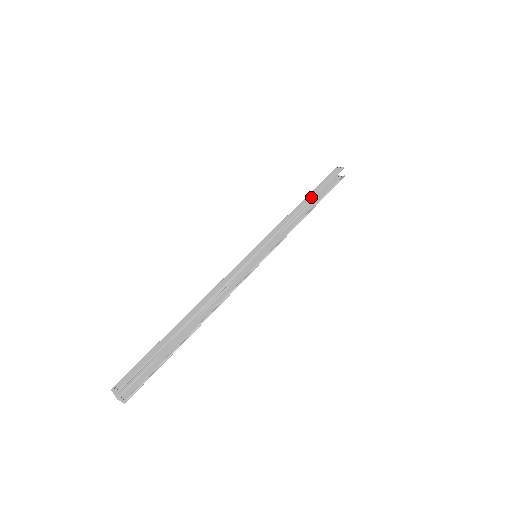
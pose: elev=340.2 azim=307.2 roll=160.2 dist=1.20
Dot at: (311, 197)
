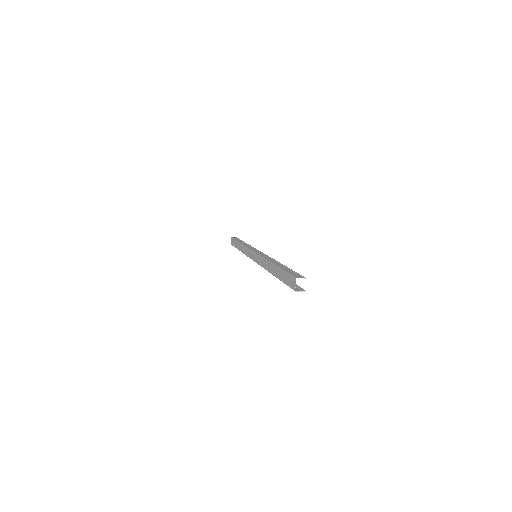
Dot at: (243, 242)
